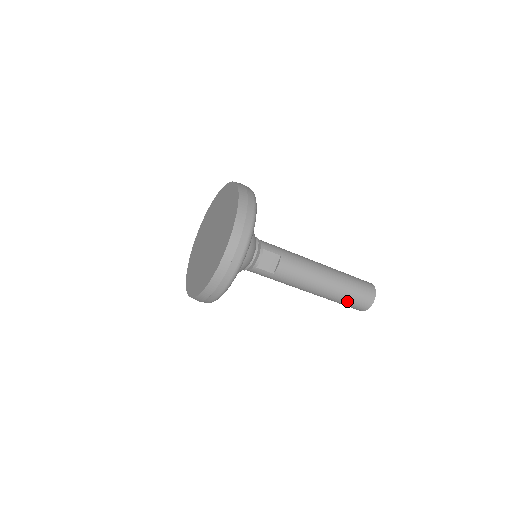
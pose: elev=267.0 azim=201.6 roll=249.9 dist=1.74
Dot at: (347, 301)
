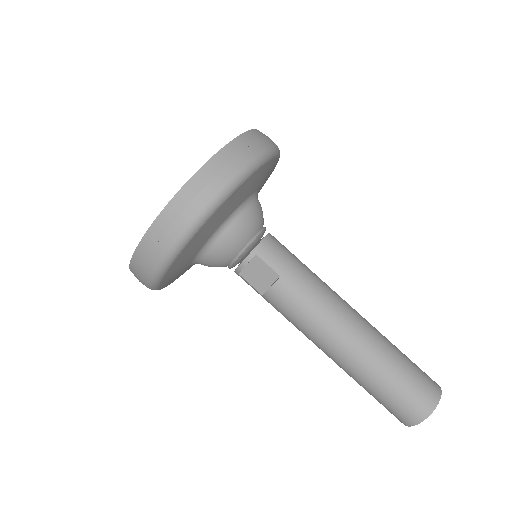
Dot at: (372, 394)
